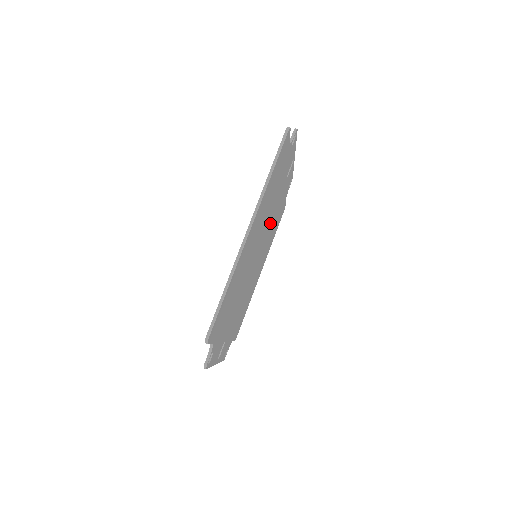
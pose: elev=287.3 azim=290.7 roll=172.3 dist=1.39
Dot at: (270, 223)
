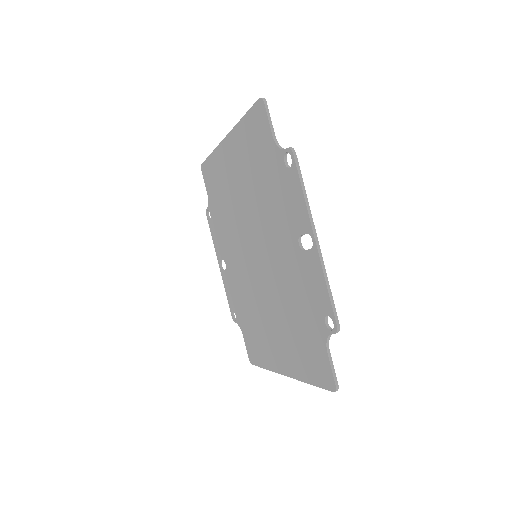
Dot at: (244, 268)
